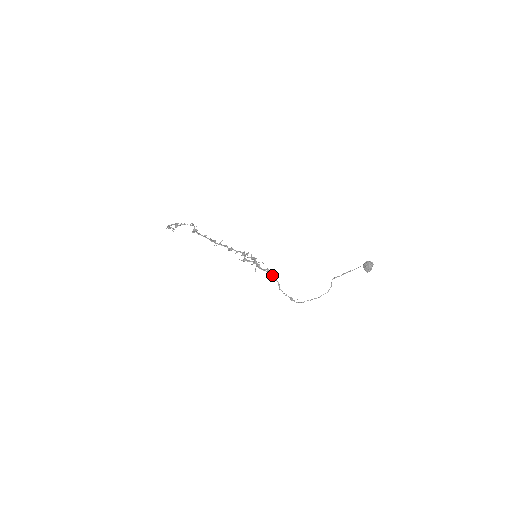
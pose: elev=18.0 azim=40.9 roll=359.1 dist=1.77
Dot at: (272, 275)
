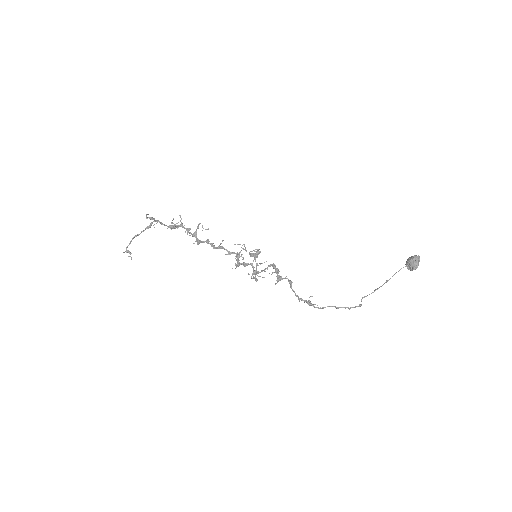
Dot at: (278, 276)
